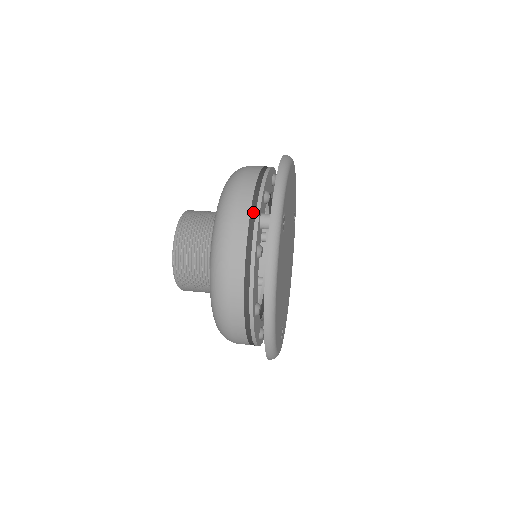
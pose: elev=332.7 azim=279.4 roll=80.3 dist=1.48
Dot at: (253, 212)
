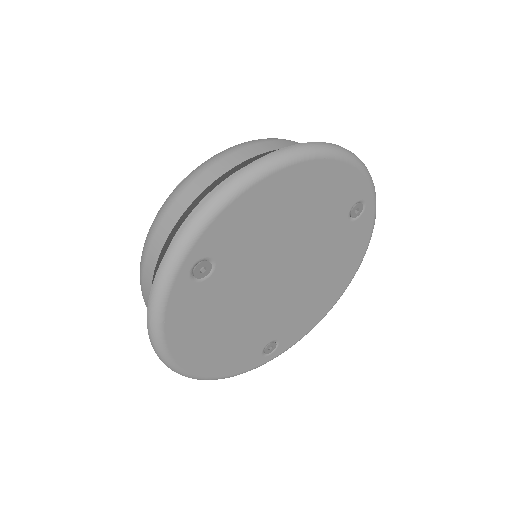
Dot at: (167, 243)
